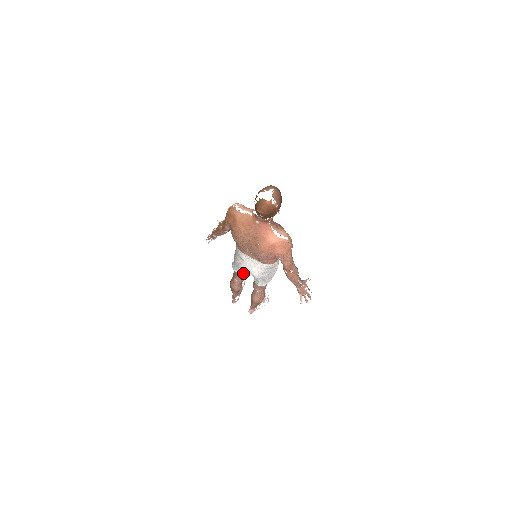
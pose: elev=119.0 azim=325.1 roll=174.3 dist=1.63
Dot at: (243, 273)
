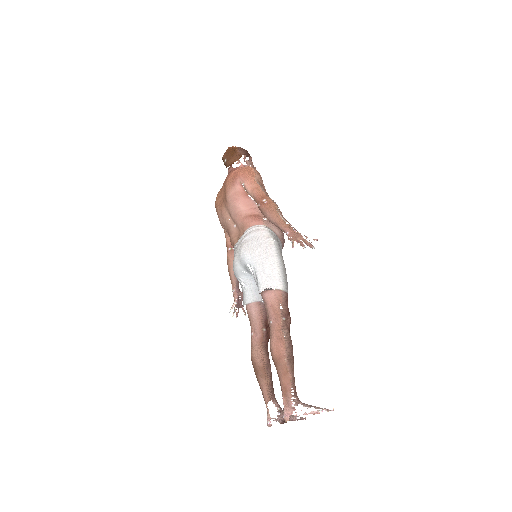
Dot at: (250, 299)
